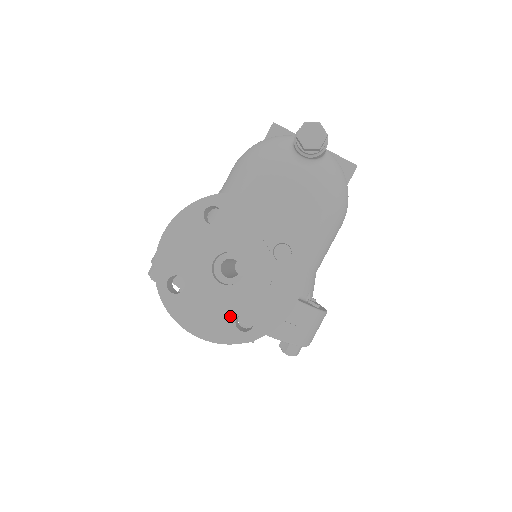
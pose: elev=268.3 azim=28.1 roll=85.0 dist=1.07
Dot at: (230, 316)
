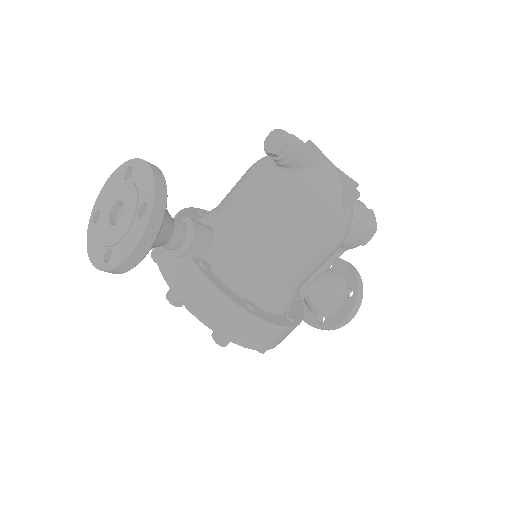
Dot at: (105, 248)
